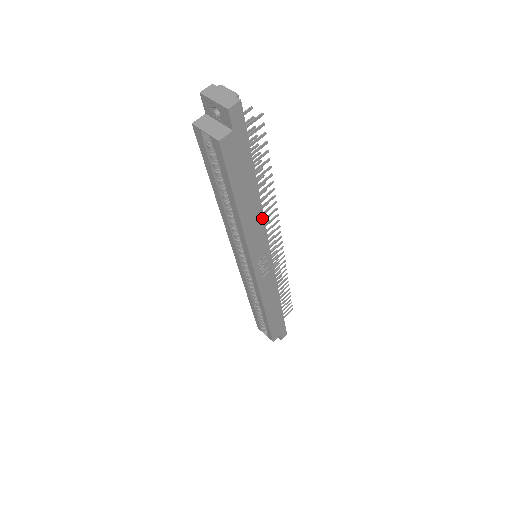
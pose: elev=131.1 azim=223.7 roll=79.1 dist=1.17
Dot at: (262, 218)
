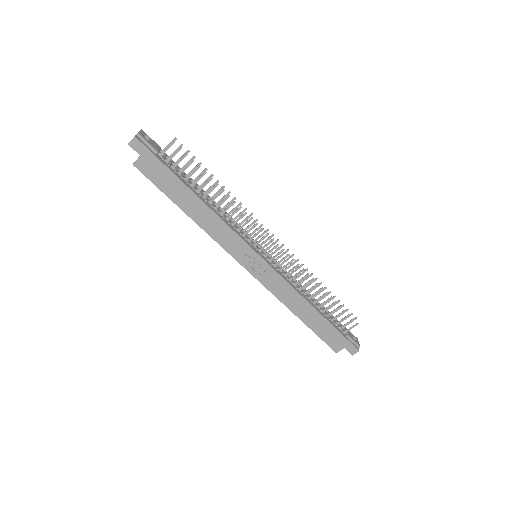
Dot at: (219, 219)
